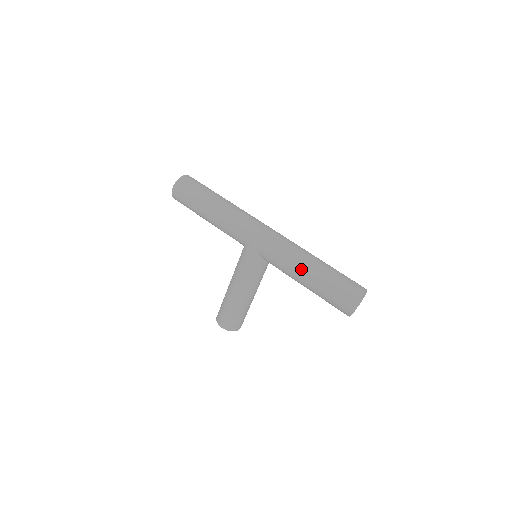
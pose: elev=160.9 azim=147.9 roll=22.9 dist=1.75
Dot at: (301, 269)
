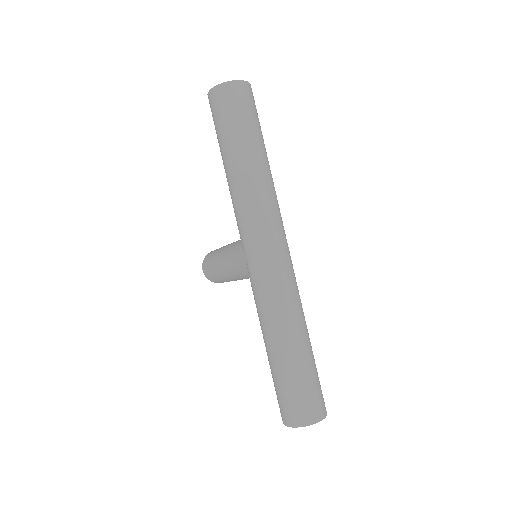
Dot at: (269, 337)
